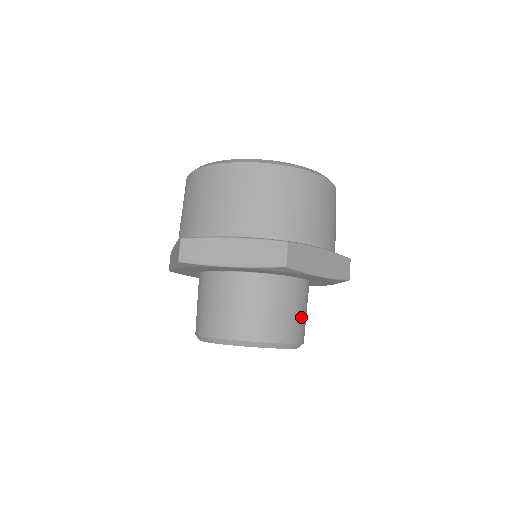
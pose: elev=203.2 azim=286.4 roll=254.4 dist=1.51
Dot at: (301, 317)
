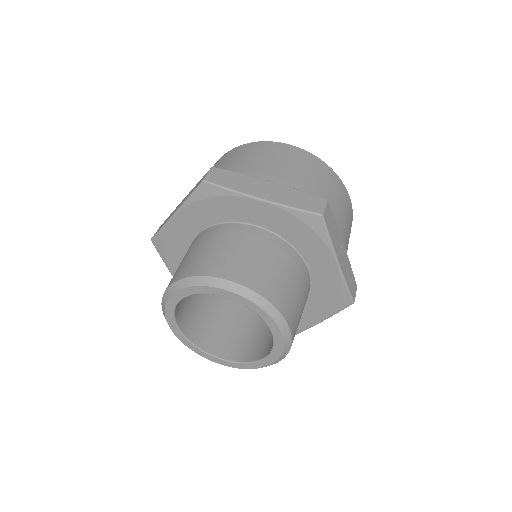
Dot at: (259, 264)
